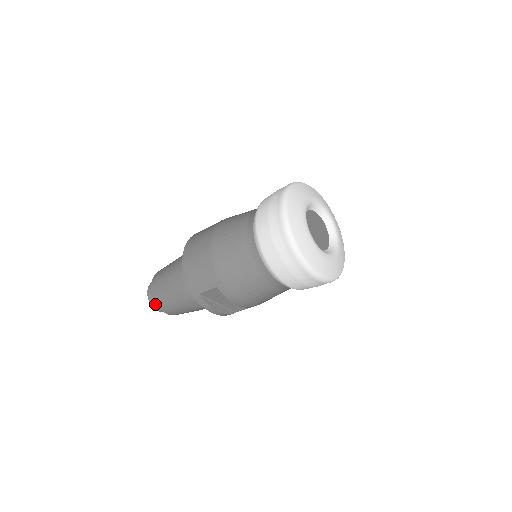
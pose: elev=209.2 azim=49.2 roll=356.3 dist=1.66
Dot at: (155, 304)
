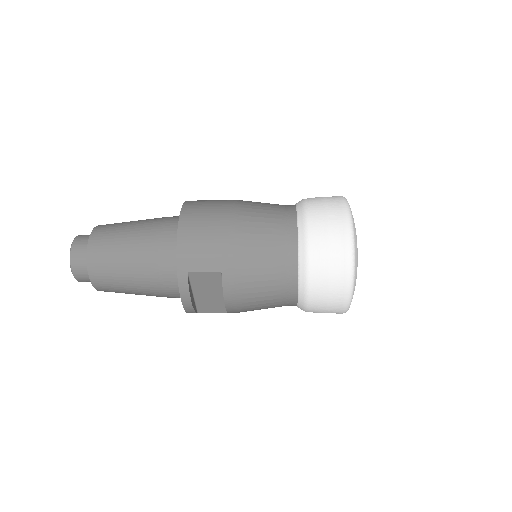
Dot at: (78, 265)
